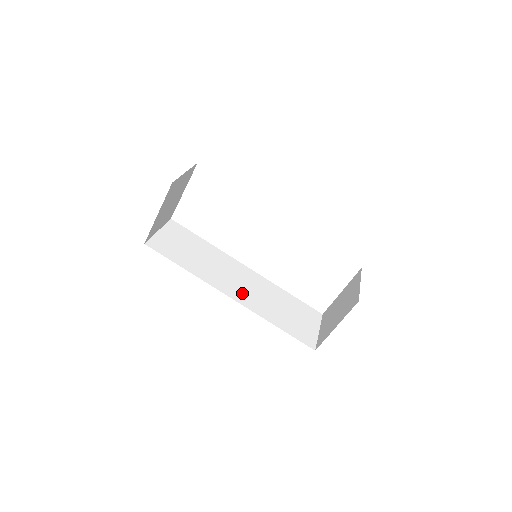
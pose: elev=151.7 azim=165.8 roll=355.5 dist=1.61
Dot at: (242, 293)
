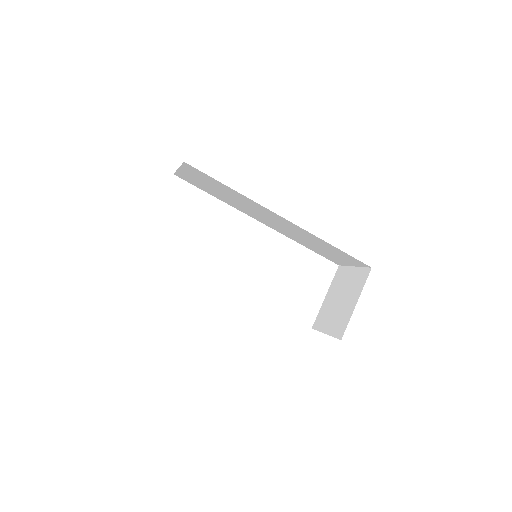
Dot at: occluded
